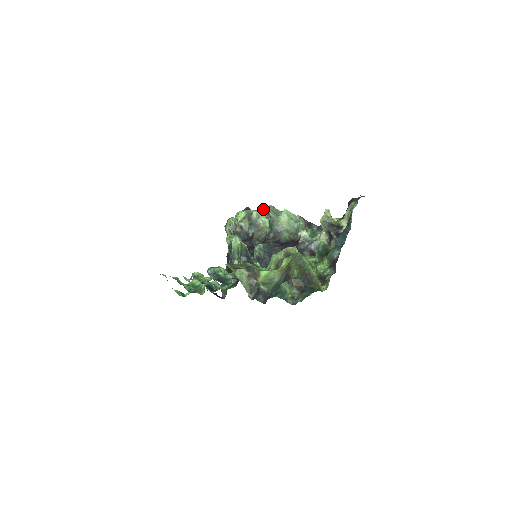
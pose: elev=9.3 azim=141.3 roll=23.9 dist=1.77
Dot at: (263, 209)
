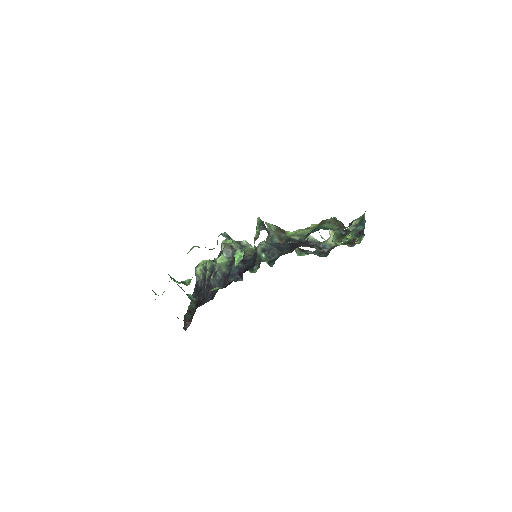
Dot at: occluded
